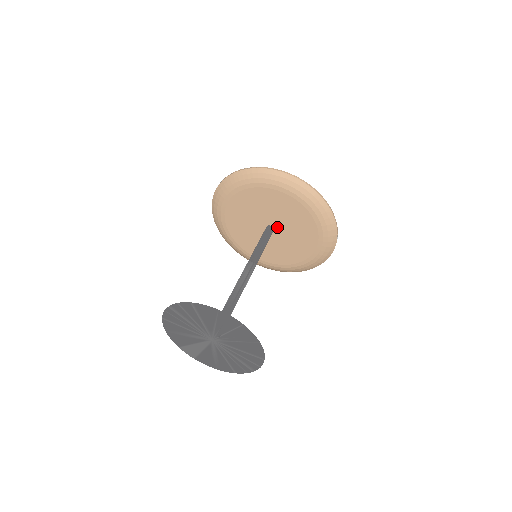
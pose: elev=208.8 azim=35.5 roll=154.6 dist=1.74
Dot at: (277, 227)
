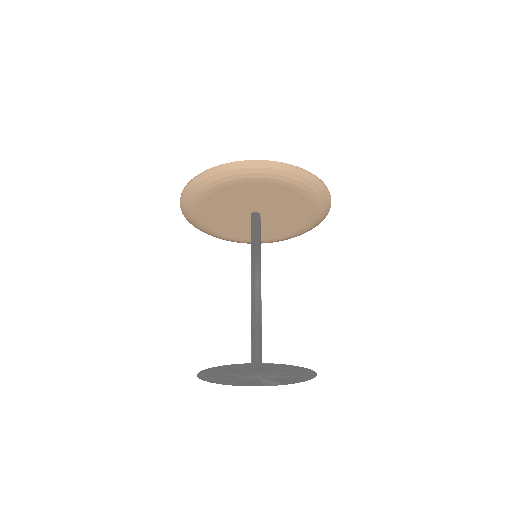
Dot at: (255, 209)
